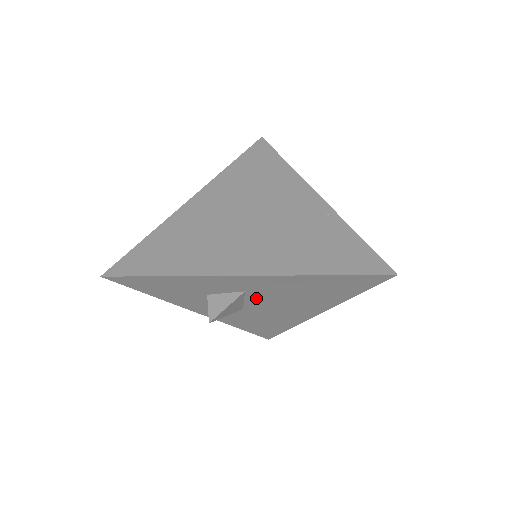
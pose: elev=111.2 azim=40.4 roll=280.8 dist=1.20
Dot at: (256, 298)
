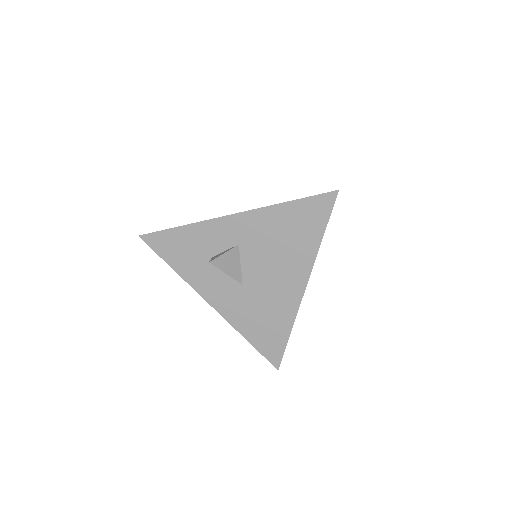
Dot at: (249, 258)
